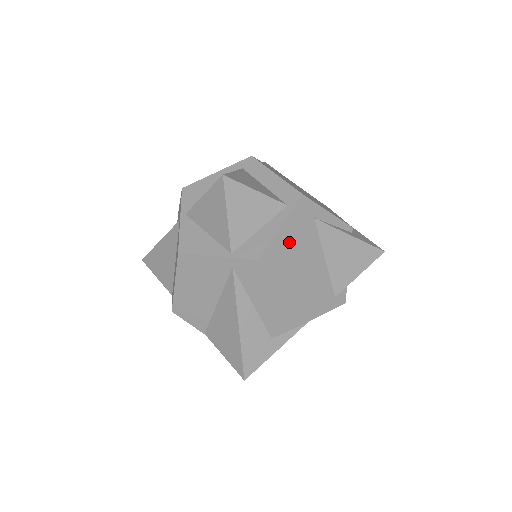
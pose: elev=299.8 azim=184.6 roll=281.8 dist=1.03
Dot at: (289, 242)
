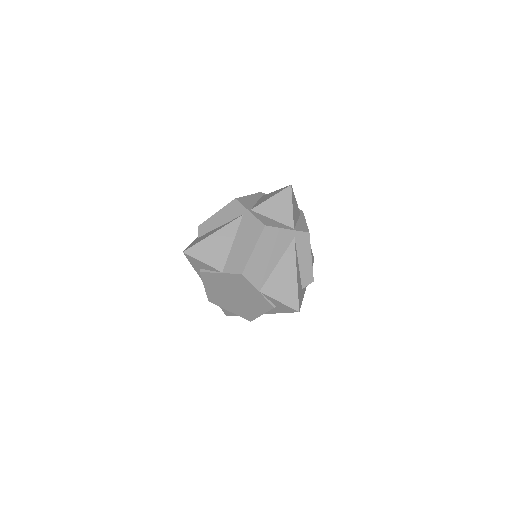
Dot at: occluded
